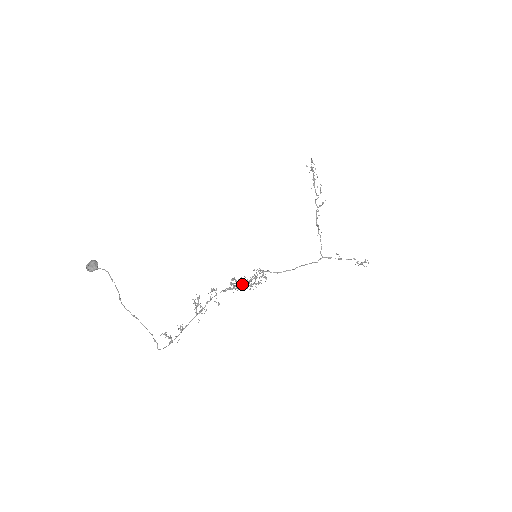
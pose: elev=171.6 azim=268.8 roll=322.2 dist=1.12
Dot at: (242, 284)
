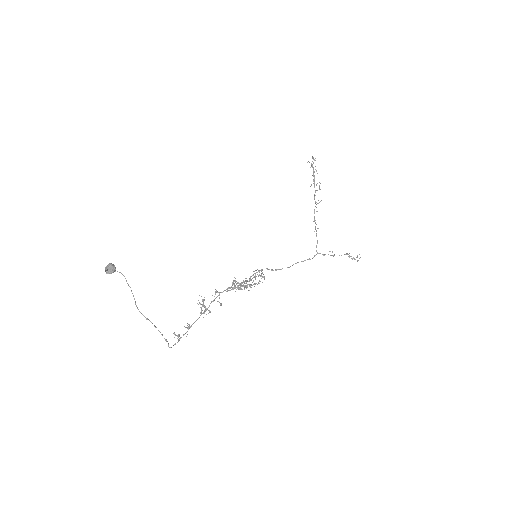
Dot at: occluded
